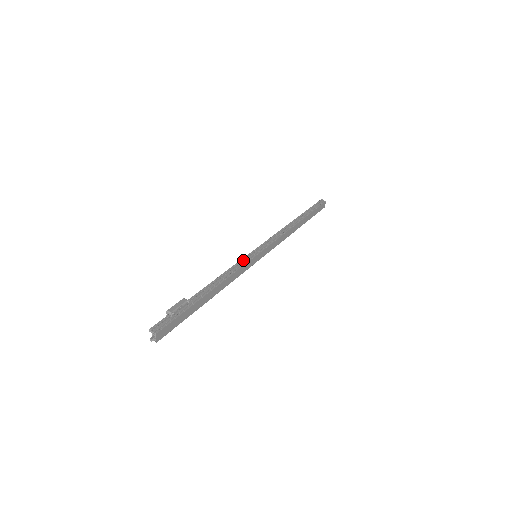
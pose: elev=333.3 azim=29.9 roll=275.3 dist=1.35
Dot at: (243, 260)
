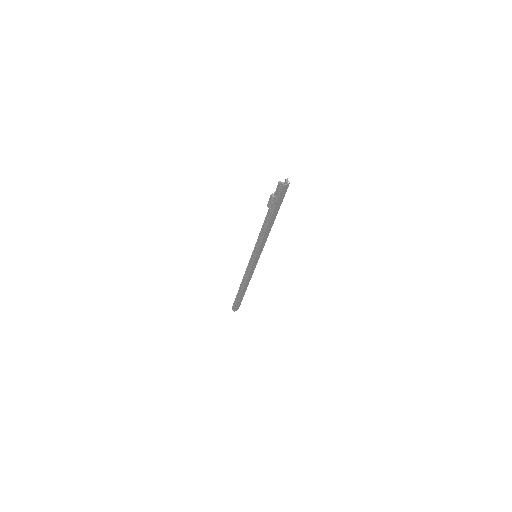
Dot at: occluded
